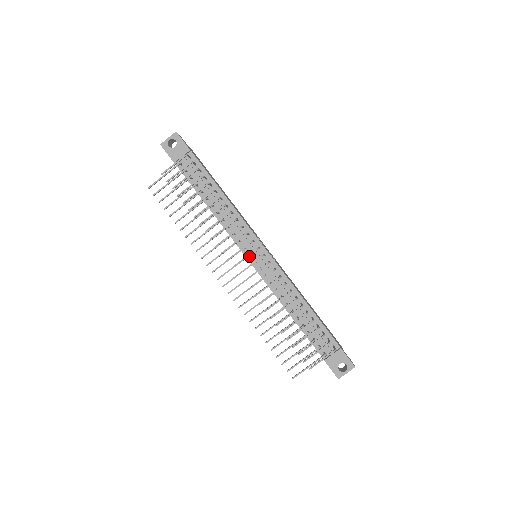
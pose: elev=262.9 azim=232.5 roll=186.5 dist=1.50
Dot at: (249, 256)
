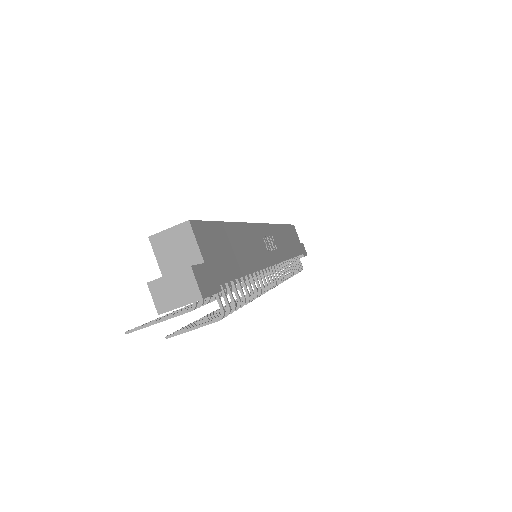
Dot at: occluded
